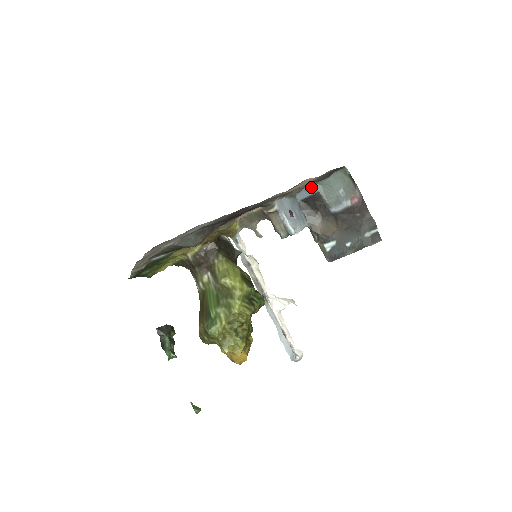
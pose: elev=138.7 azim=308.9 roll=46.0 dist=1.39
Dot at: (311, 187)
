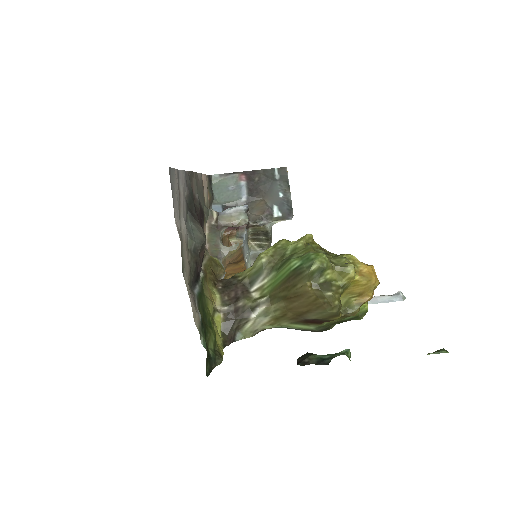
Dot at: (215, 209)
